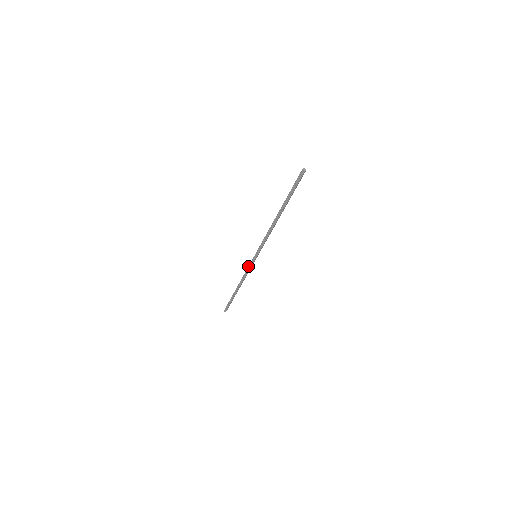
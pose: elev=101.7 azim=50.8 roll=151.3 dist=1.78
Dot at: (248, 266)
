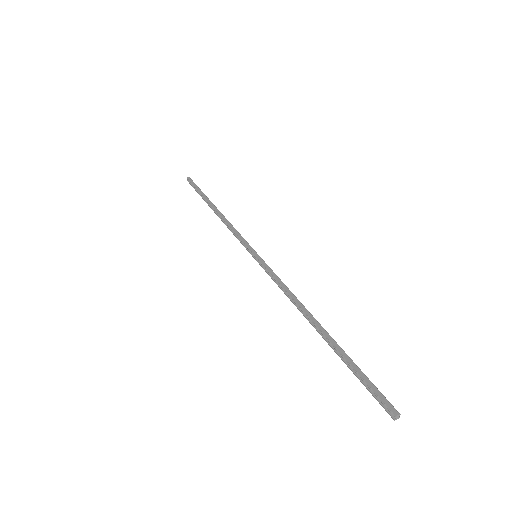
Dot at: (240, 238)
